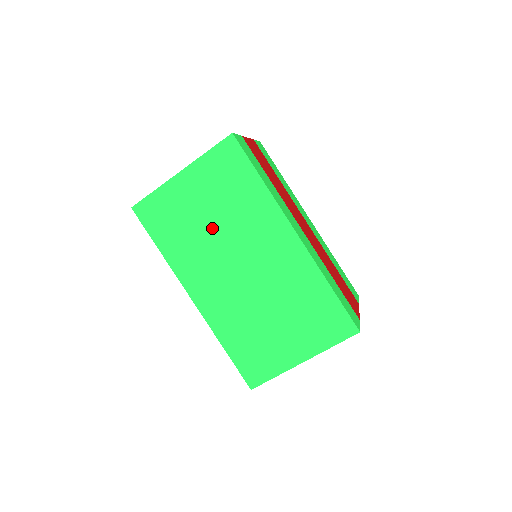
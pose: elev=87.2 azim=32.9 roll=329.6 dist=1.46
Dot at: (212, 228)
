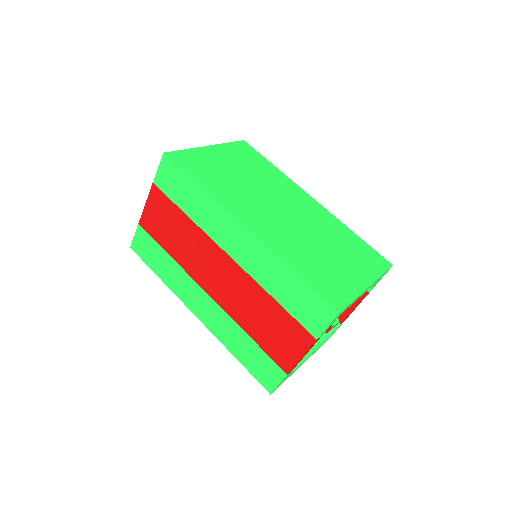
Dot at: (246, 182)
